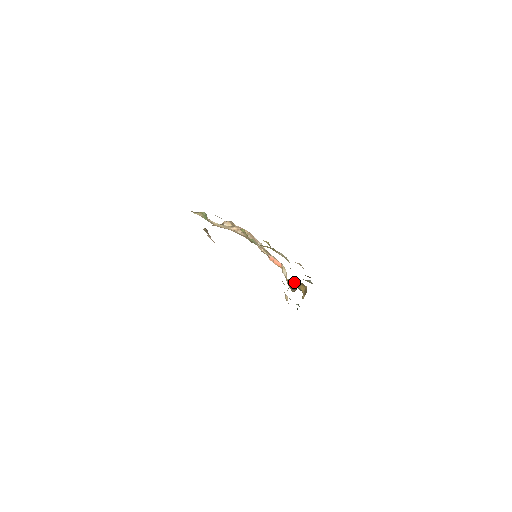
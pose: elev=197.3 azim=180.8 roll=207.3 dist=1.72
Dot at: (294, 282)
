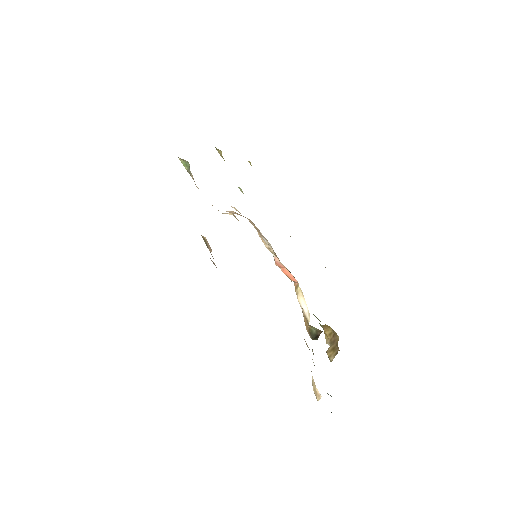
Dot at: occluded
